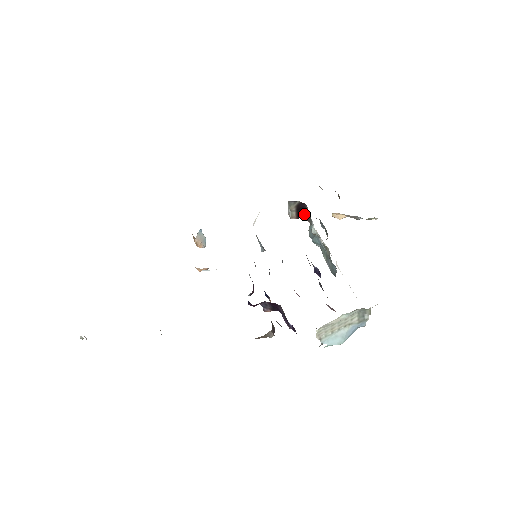
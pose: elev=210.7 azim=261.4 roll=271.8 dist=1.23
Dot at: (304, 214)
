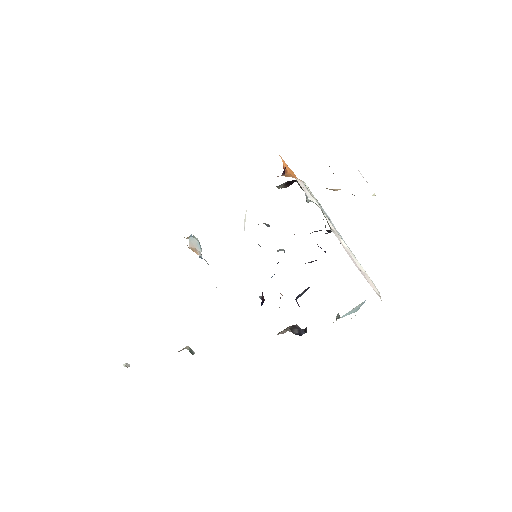
Dot at: (294, 181)
